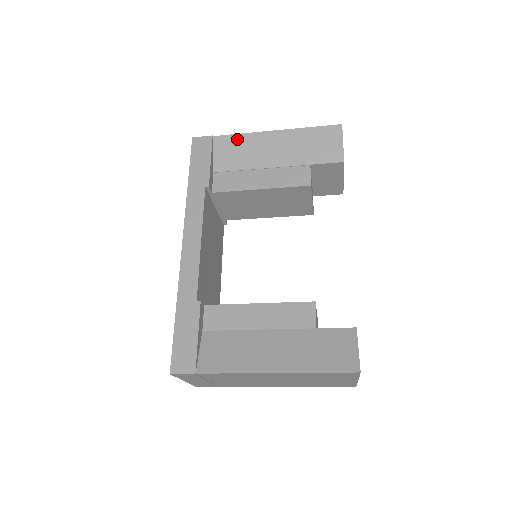
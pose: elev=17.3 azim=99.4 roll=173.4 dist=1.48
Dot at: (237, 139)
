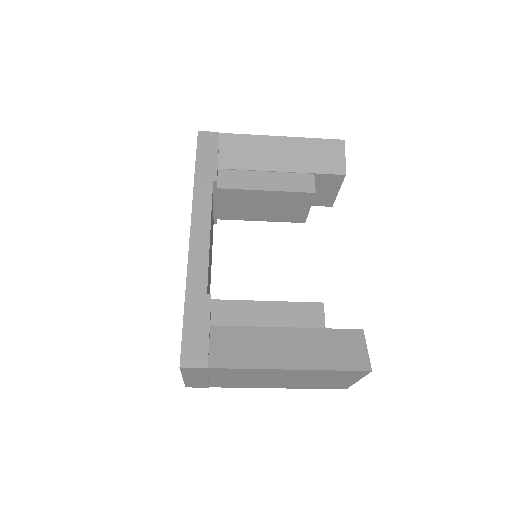
Dot at: (244, 139)
